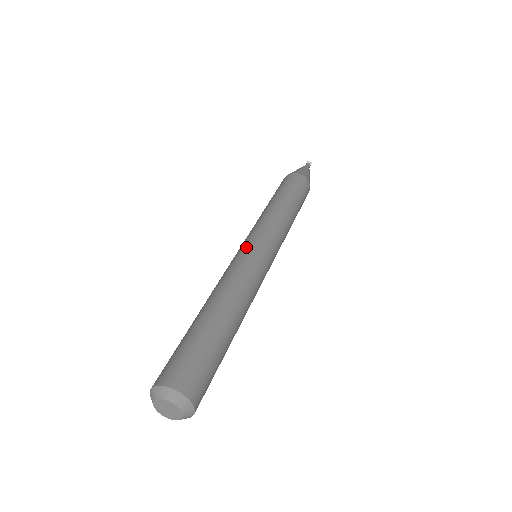
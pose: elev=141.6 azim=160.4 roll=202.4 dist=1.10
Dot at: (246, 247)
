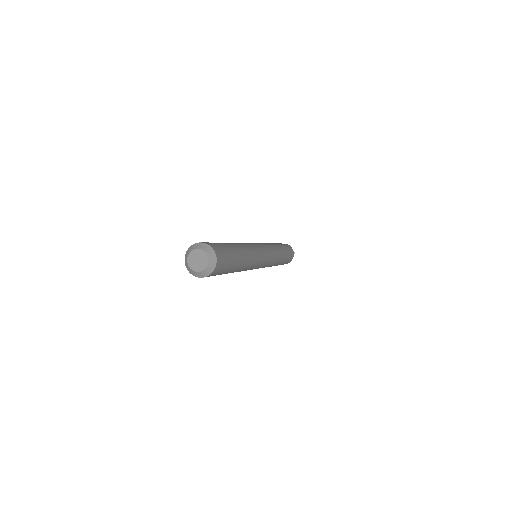
Dot at: occluded
